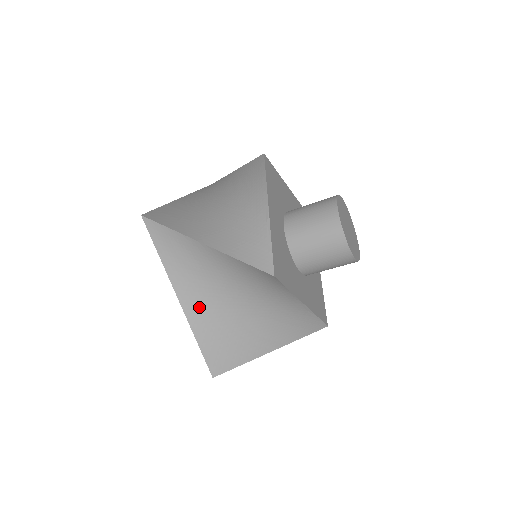
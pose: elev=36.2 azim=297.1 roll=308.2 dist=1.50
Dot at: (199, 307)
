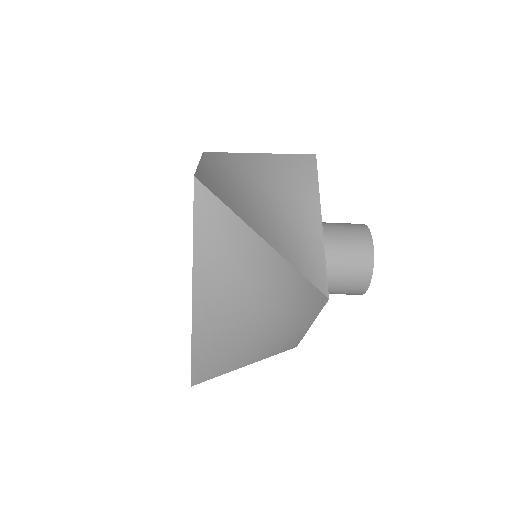
Dot at: (211, 304)
